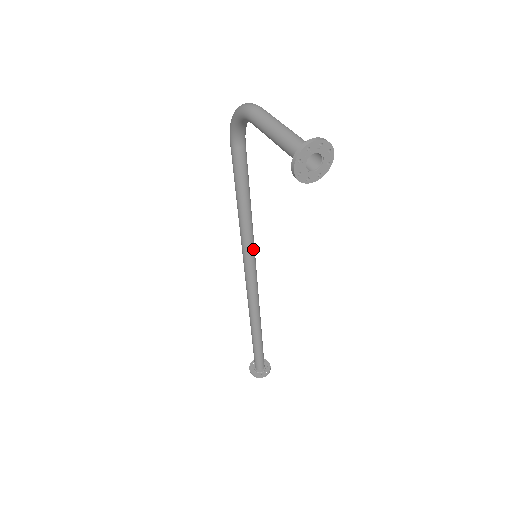
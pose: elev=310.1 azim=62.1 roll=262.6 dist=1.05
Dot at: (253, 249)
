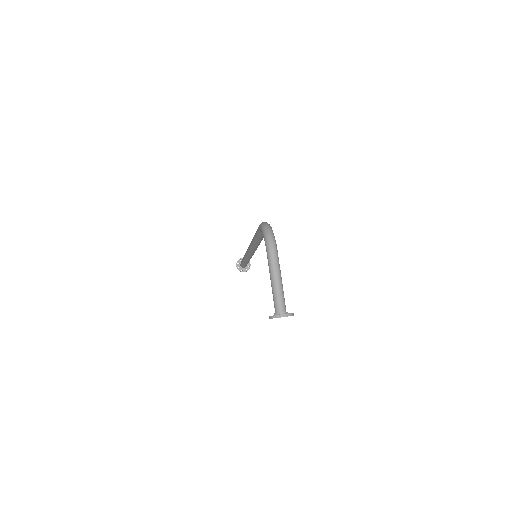
Dot at: occluded
